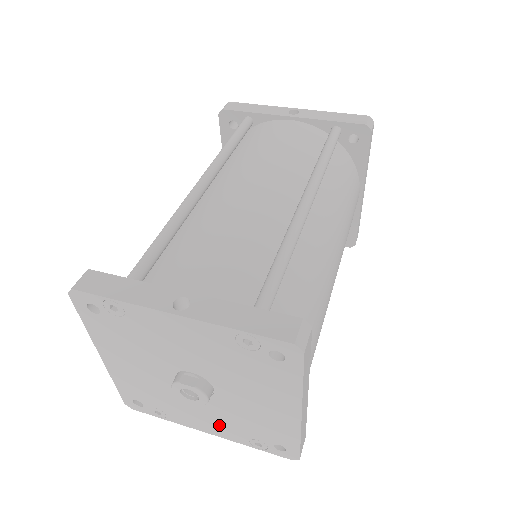
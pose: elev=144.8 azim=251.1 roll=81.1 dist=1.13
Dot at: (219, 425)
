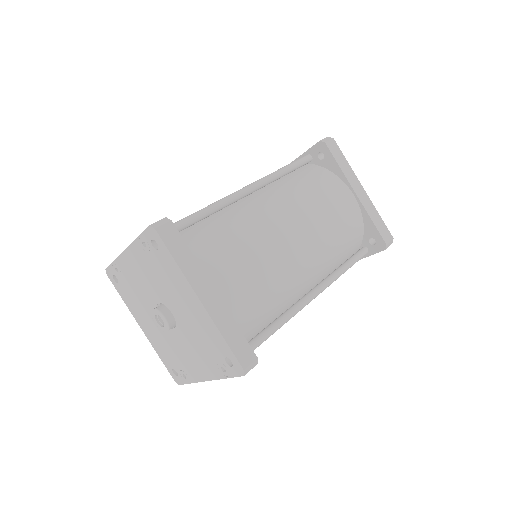
Dot at: (201, 361)
